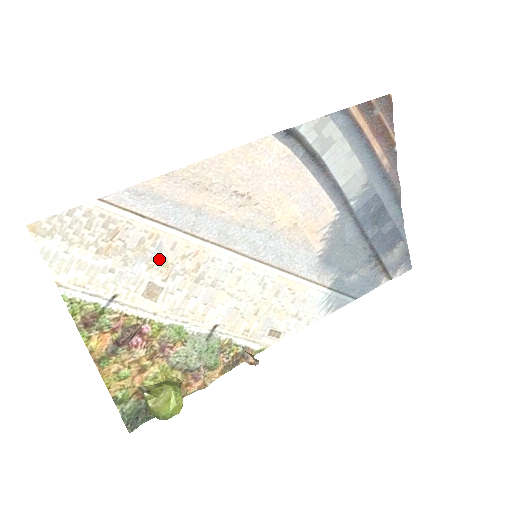
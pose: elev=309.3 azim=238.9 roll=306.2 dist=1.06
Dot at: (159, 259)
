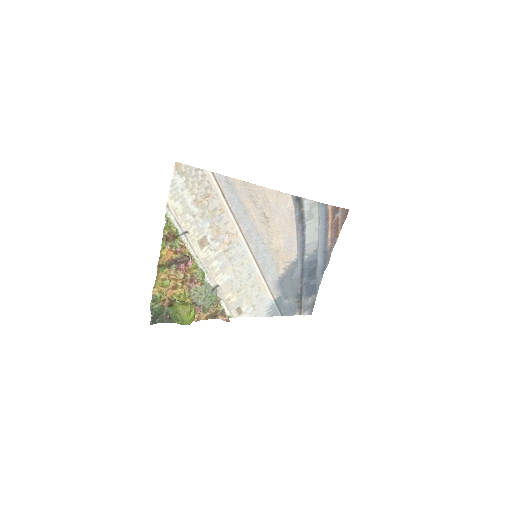
Dot at: (217, 225)
